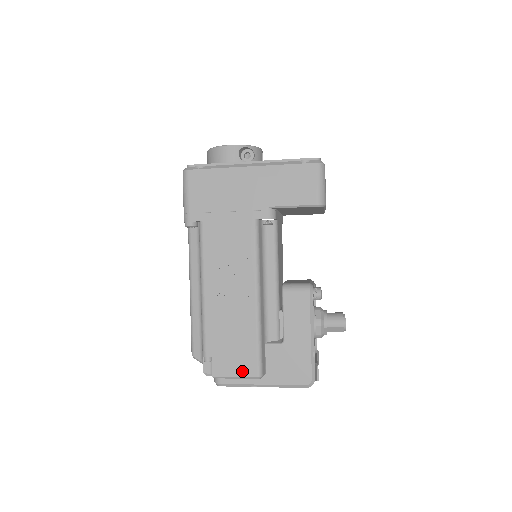
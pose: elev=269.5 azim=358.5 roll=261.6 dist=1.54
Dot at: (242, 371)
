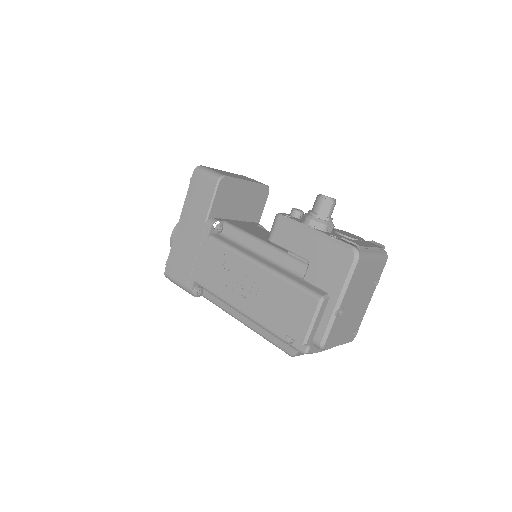
Dot at: (308, 313)
